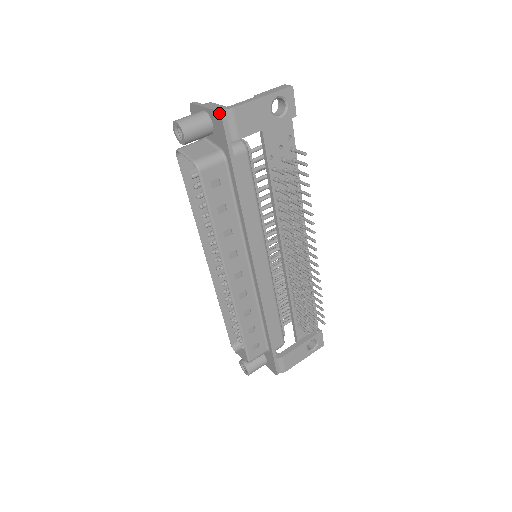
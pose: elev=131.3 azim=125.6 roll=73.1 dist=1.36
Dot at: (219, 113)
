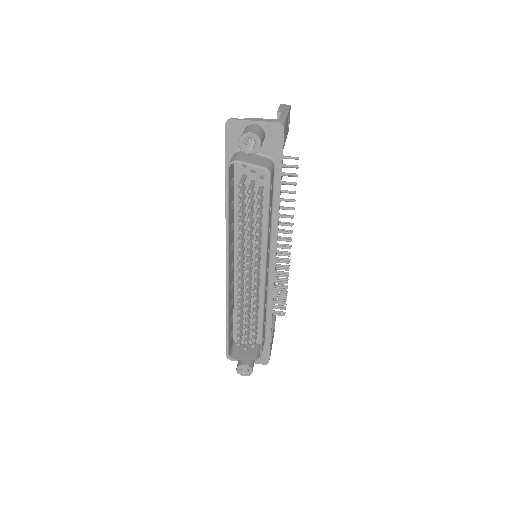
Dot at: (282, 124)
